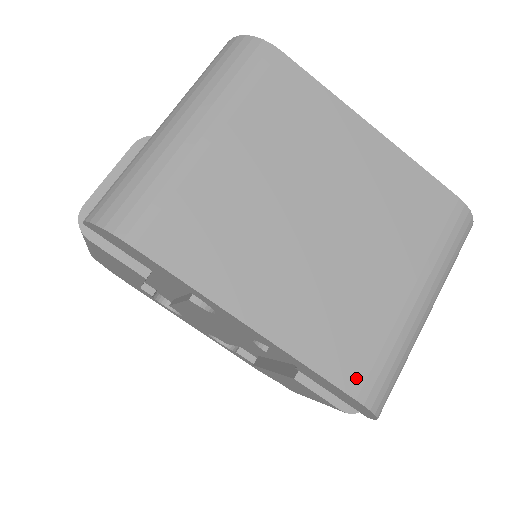
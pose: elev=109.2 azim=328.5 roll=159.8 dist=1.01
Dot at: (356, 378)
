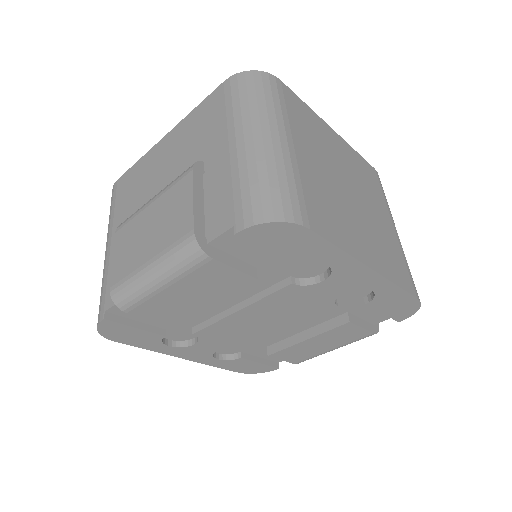
Dot at: (410, 285)
